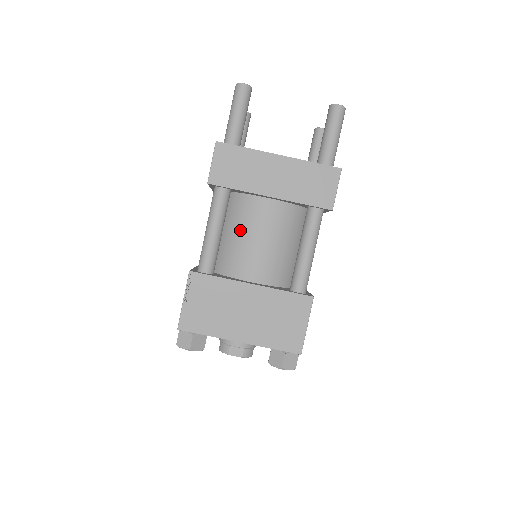
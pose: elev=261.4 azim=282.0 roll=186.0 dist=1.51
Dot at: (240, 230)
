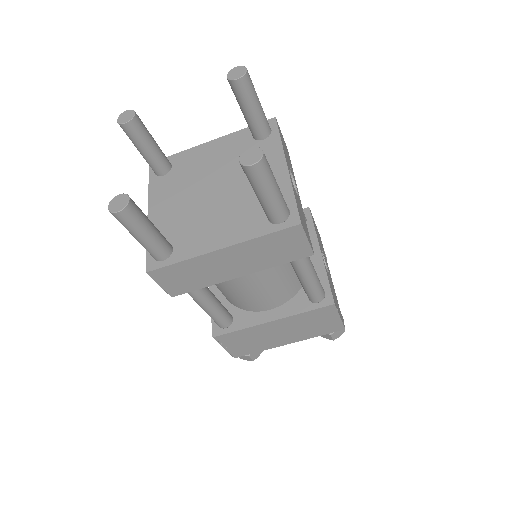
Dot at: (230, 288)
